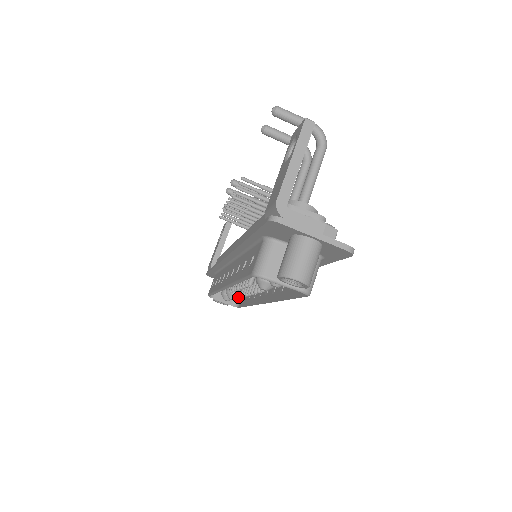
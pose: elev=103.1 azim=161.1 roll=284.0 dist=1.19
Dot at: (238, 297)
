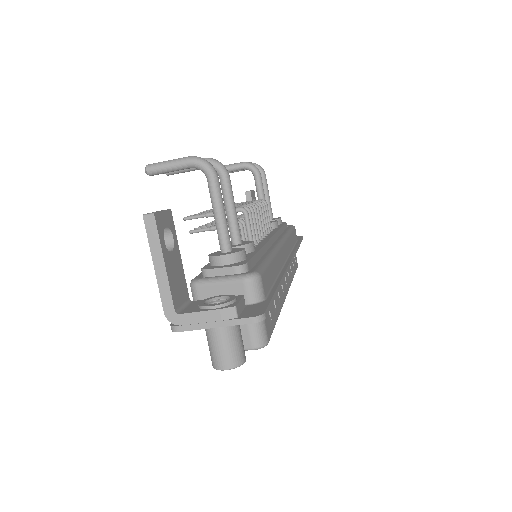
Dot at: occluded
